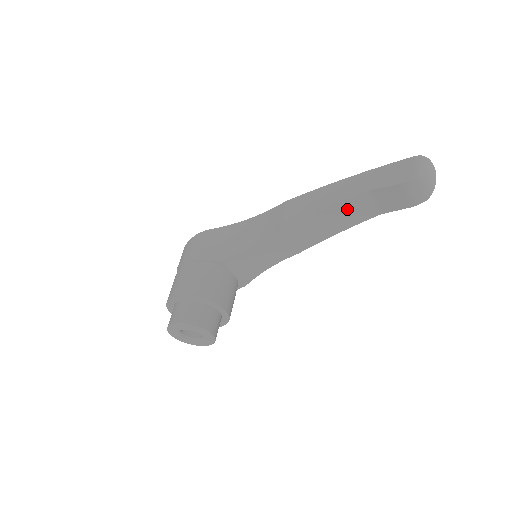
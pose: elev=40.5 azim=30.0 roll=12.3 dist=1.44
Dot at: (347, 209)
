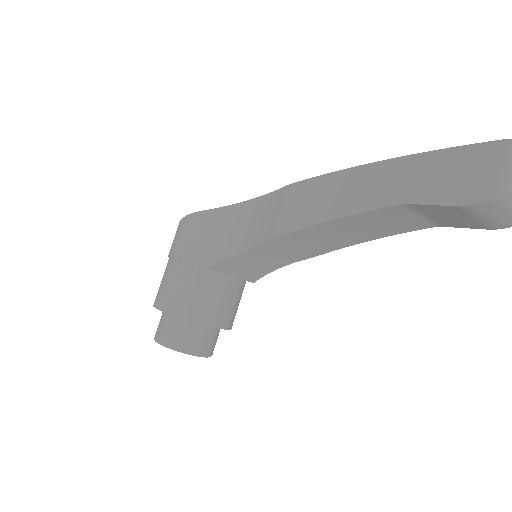
Dot at: (372, 220)
